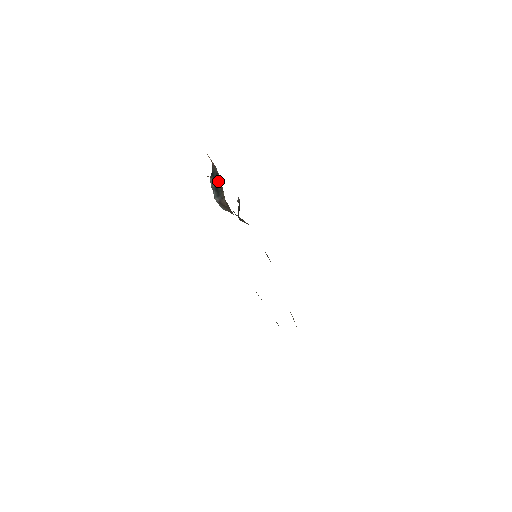
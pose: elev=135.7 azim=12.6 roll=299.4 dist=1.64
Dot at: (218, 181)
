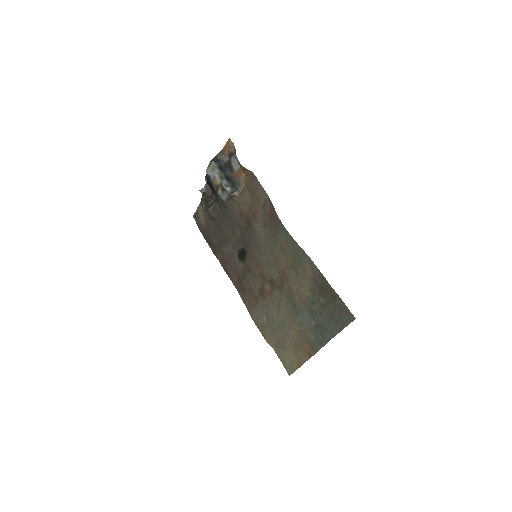
Dot at: (231, 172)
